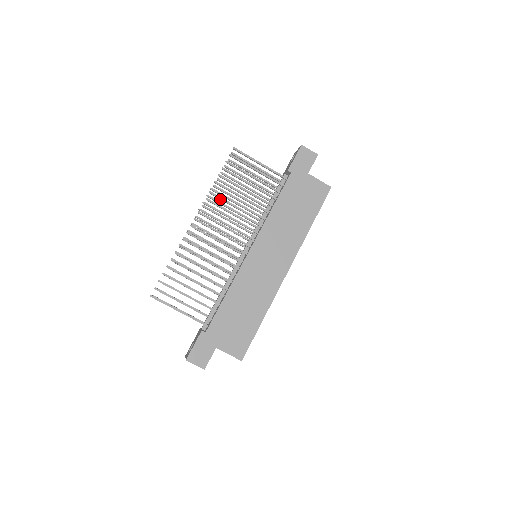
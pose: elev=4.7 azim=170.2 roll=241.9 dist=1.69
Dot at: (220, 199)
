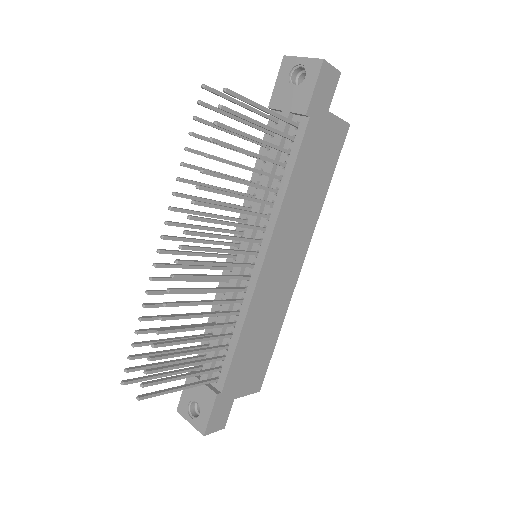
Dot at: (194, 184)
